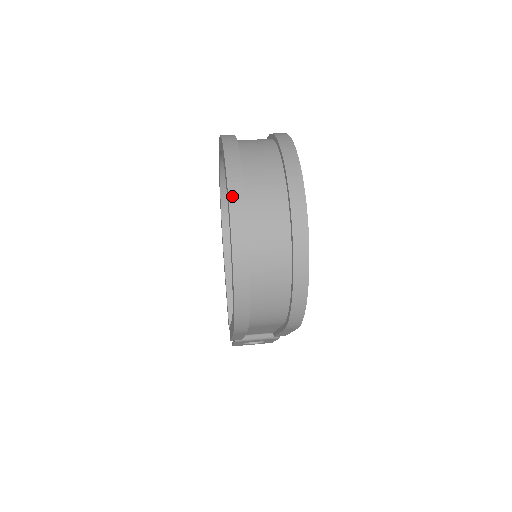
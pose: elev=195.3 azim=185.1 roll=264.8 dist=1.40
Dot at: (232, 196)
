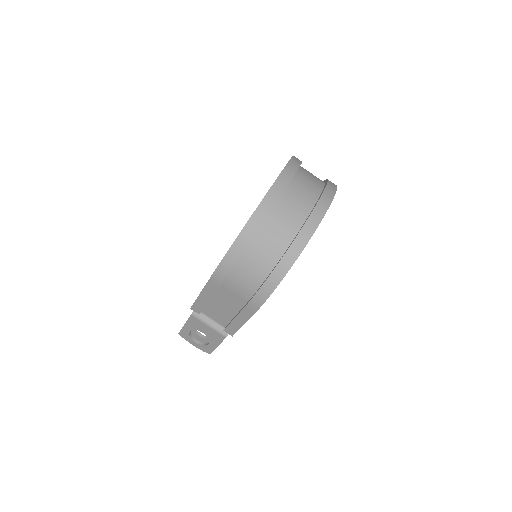
Dot at: (283, 174)
